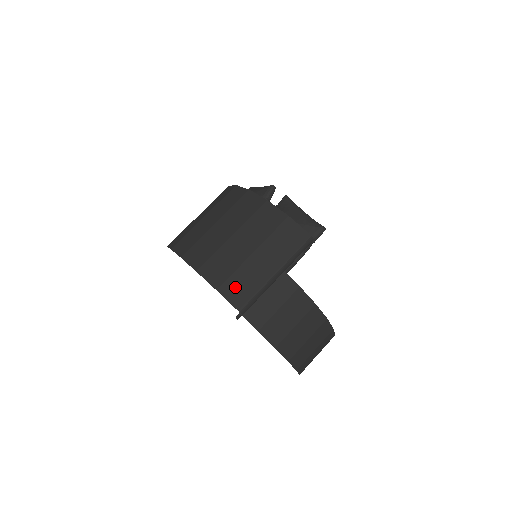
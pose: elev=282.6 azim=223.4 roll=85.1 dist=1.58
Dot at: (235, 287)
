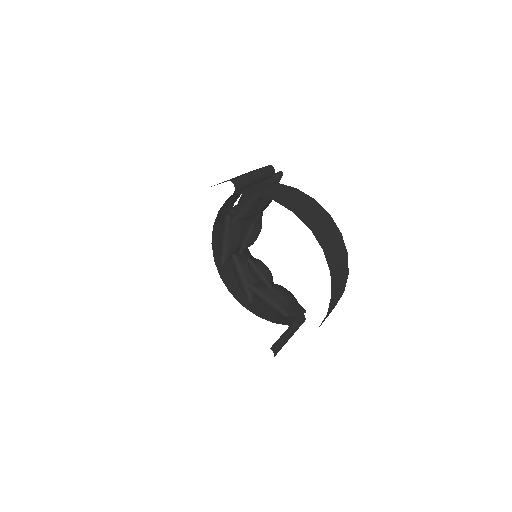
Dot at: occluded
